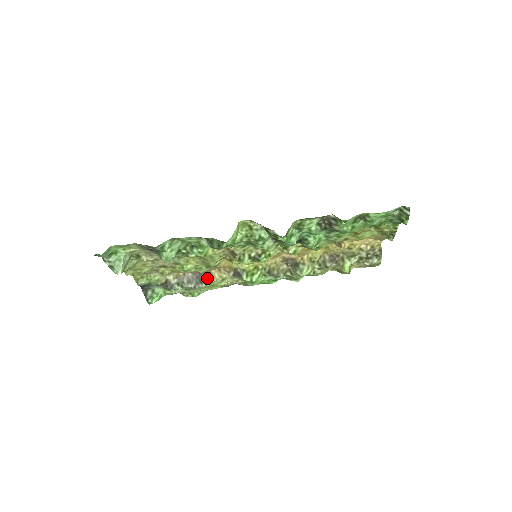
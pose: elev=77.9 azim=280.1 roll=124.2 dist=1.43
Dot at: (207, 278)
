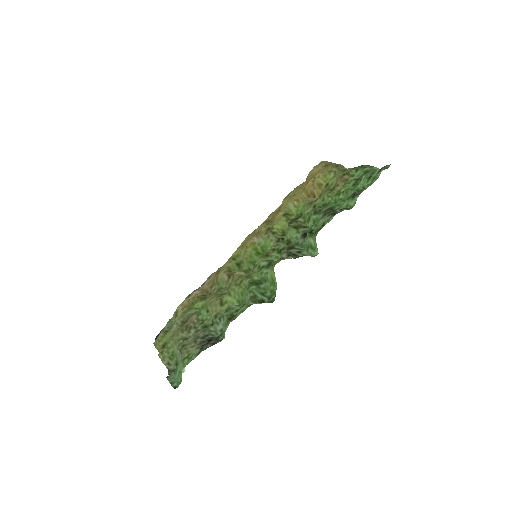
Dot at: occluded
